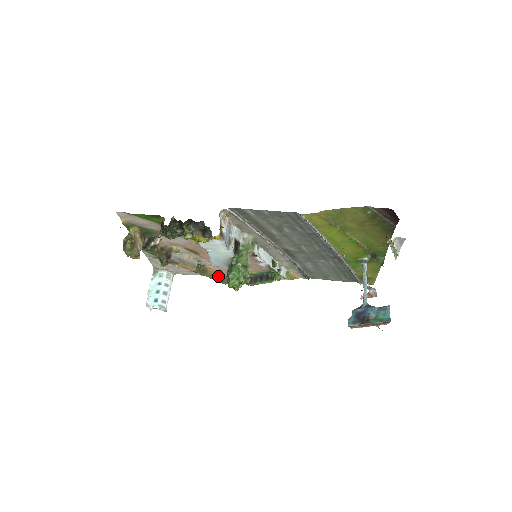
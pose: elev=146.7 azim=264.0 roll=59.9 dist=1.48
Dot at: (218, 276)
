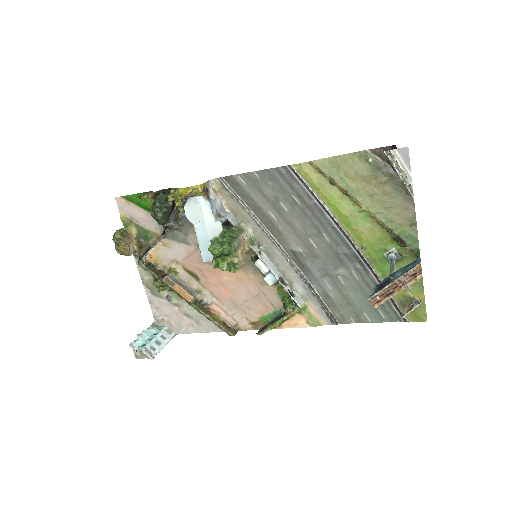
Dot at: (223, 323)
